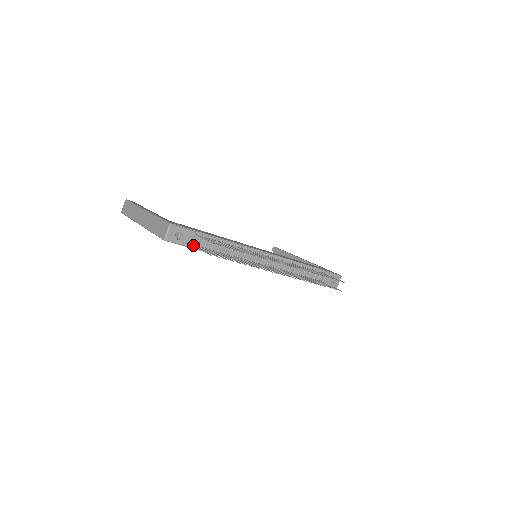
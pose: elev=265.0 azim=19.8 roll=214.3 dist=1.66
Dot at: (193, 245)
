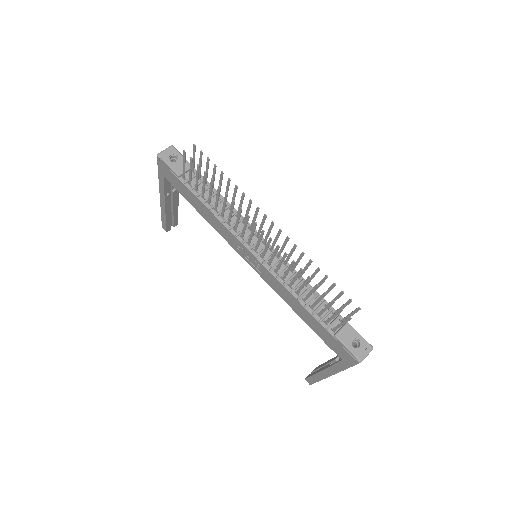
Dot at: (183, 176)
